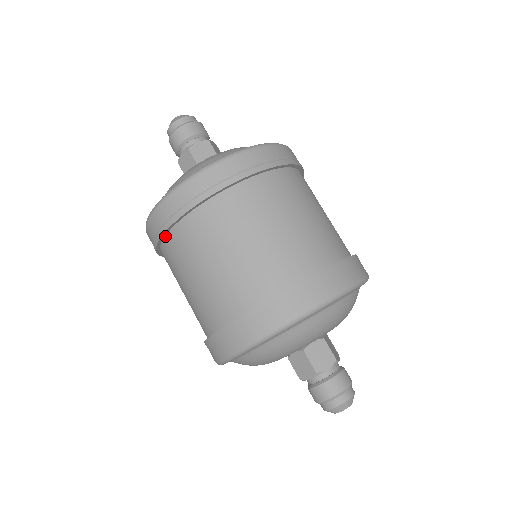
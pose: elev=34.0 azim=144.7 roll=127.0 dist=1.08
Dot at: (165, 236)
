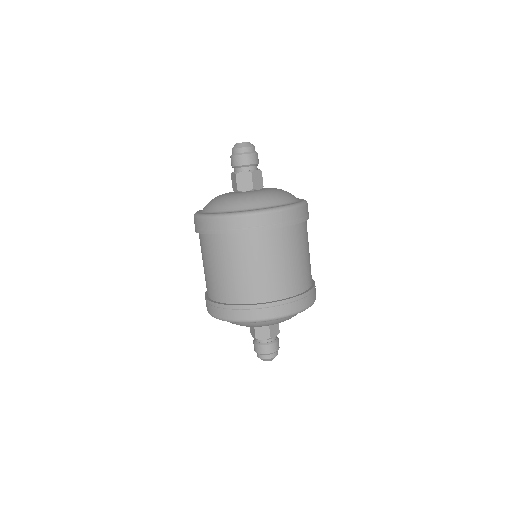
Dot at: (233, 233)
